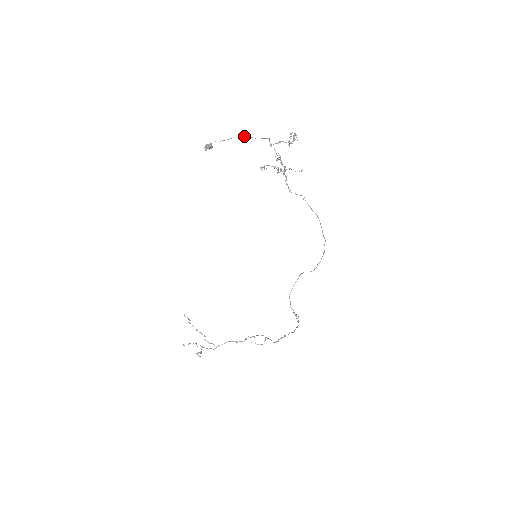
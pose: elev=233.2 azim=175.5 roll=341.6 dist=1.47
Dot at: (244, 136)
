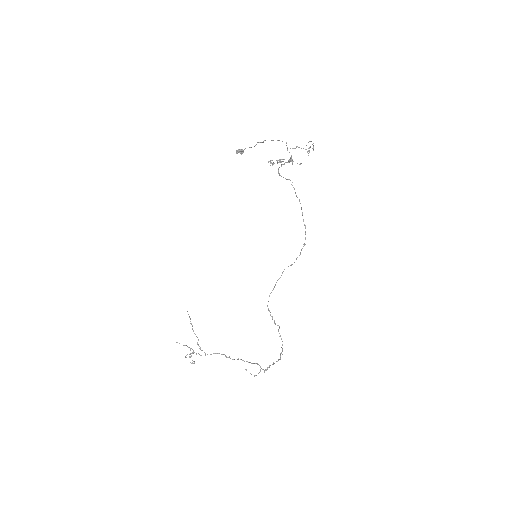
Dot at: occluded
